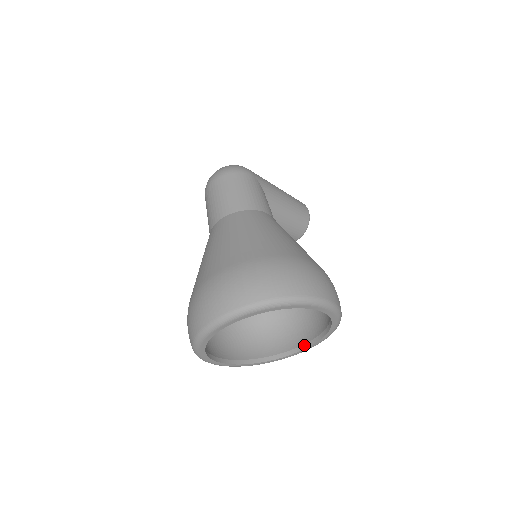
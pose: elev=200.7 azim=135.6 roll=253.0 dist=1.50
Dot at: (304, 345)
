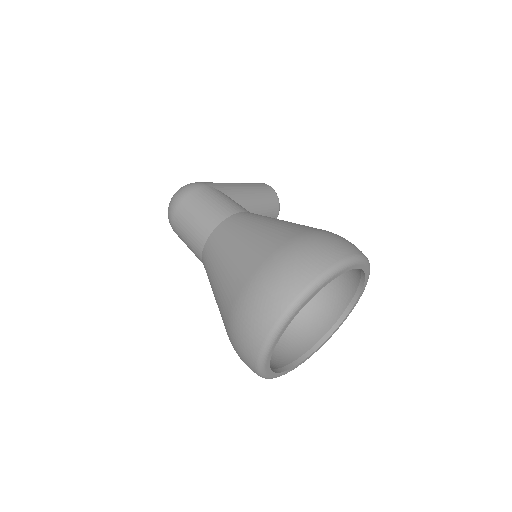
Dot at: (348, 307)
